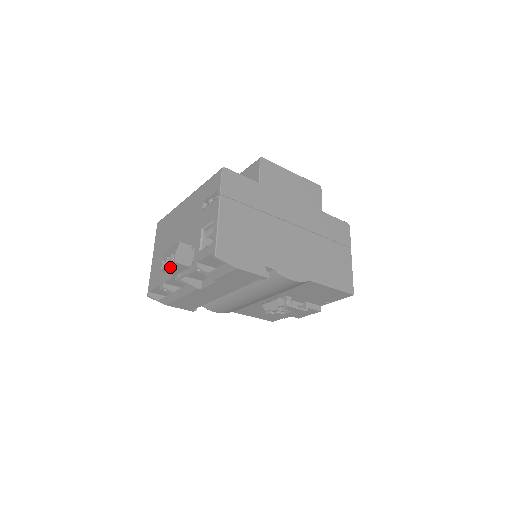
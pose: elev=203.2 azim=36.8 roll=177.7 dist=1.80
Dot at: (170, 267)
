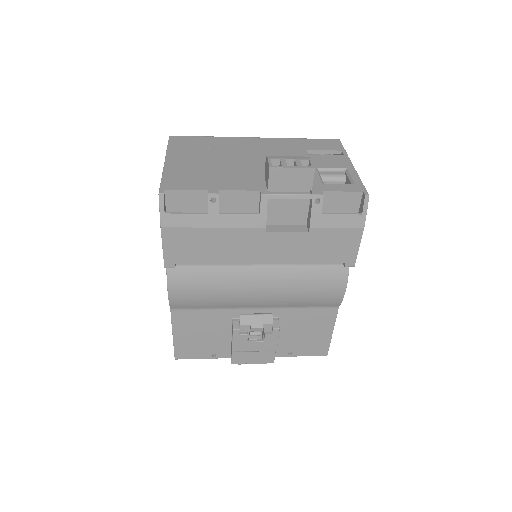
Dot at: (294, 171)
